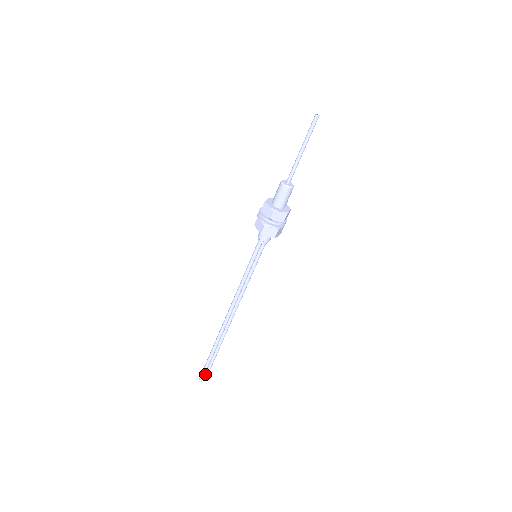
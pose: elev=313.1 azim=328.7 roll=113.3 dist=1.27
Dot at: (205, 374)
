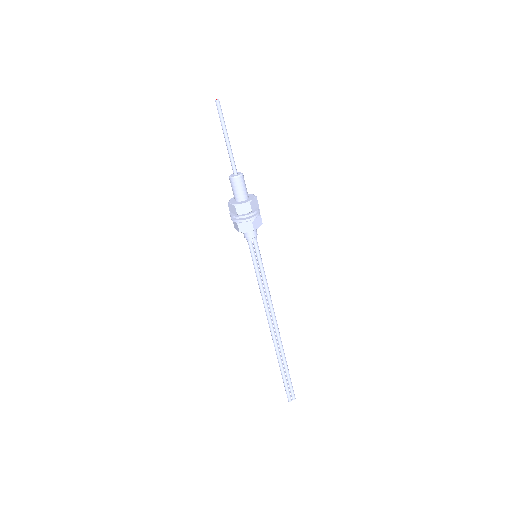
Dot at: (290, 392)
